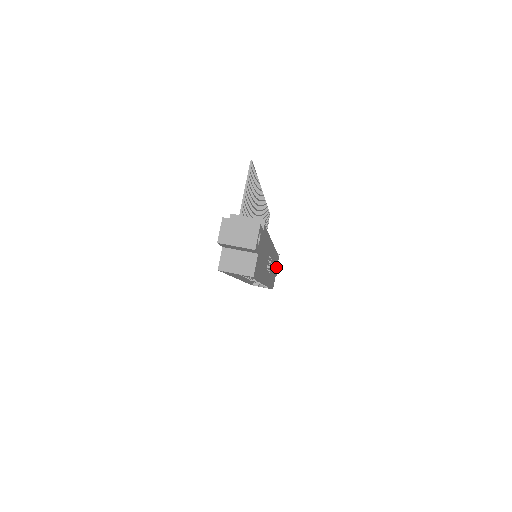
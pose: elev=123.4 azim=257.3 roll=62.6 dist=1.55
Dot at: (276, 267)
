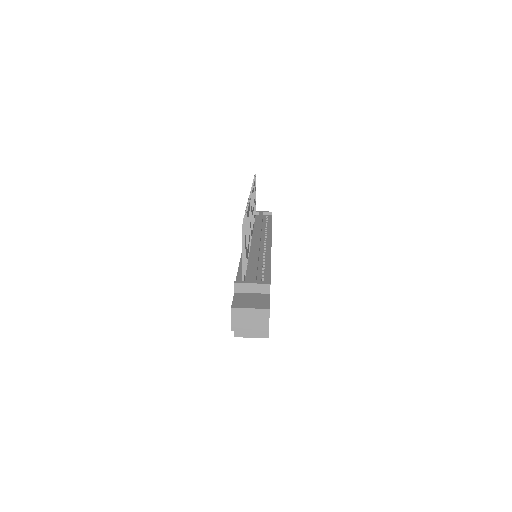
Dot at: occluded
